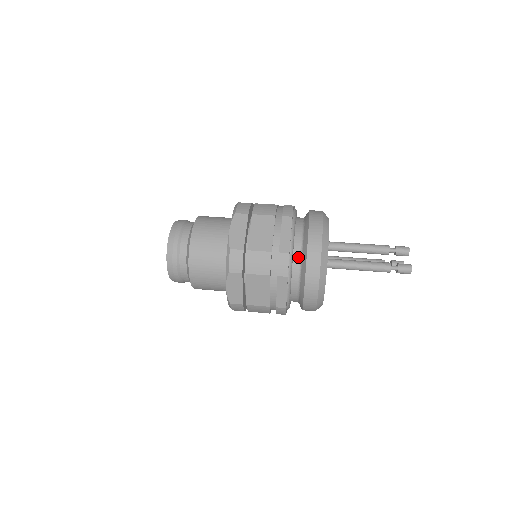
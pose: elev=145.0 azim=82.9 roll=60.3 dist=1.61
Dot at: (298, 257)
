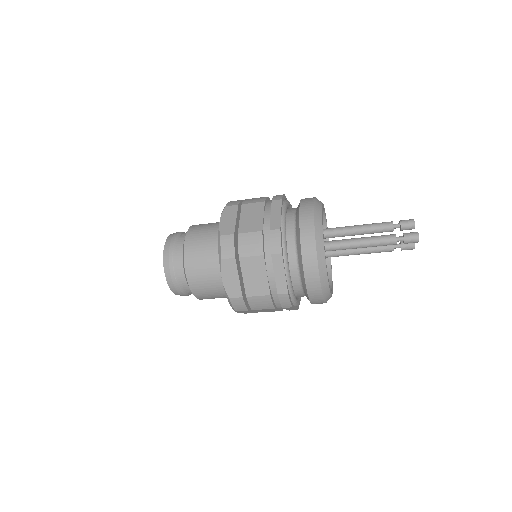
Dot at: (292, 236)
